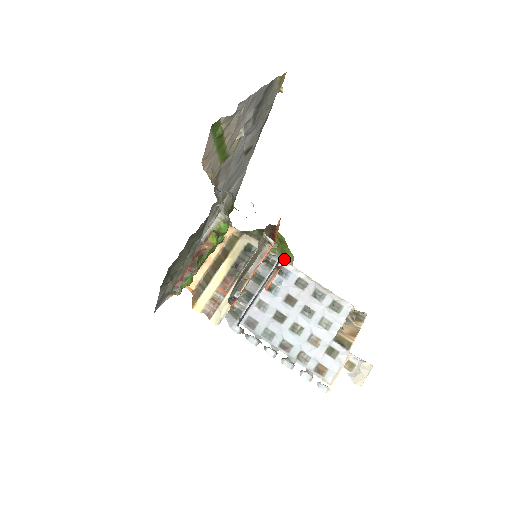
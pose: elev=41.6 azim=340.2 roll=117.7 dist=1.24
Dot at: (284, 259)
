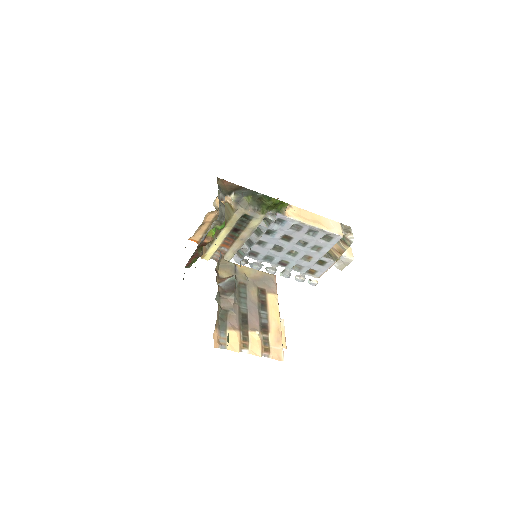
Dot at: (280, 213)
